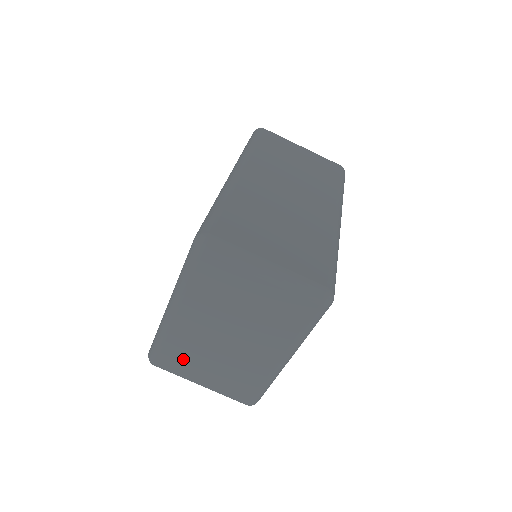
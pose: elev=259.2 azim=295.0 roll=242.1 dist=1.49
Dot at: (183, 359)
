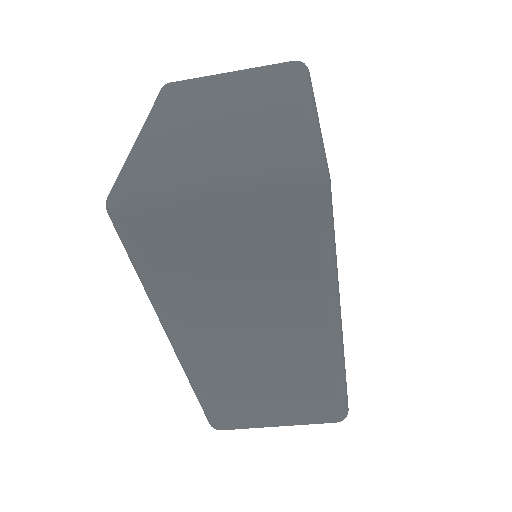
Dot at: occluded
